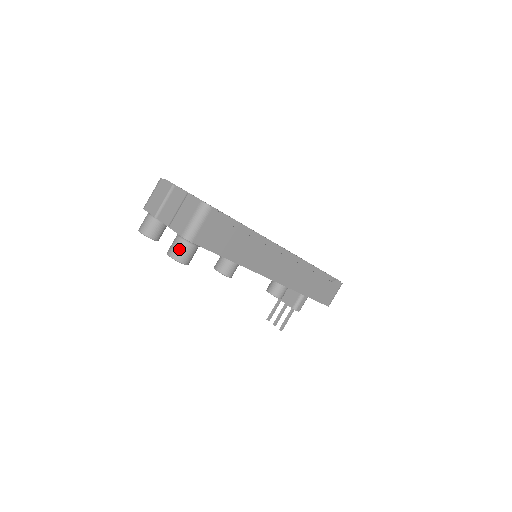
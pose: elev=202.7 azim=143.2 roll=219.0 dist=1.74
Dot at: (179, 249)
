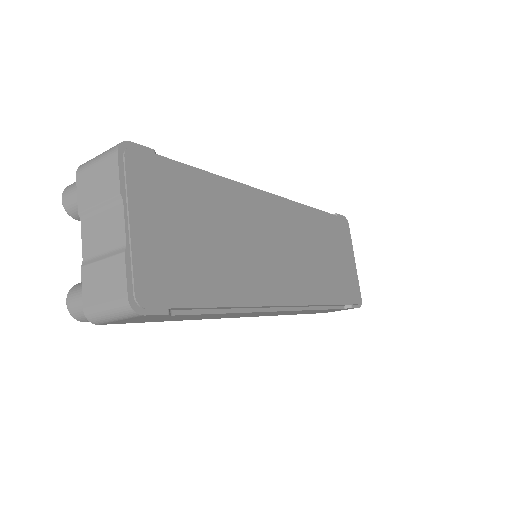
Dot at: (81, 311)
